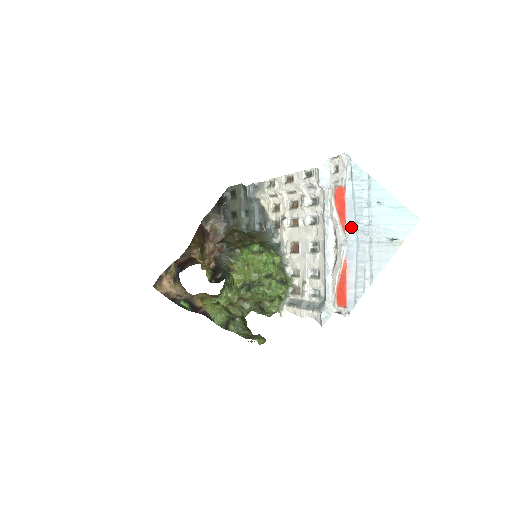
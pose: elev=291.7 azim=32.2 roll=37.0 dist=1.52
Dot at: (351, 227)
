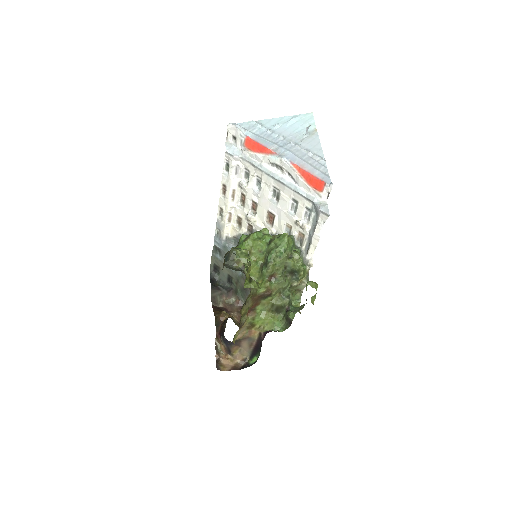
Dot at: (275, 148)
